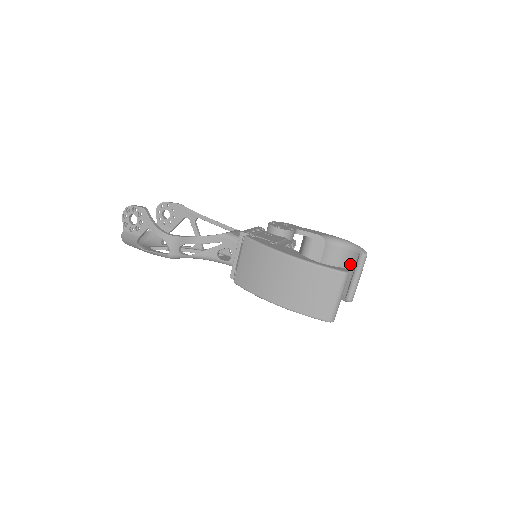
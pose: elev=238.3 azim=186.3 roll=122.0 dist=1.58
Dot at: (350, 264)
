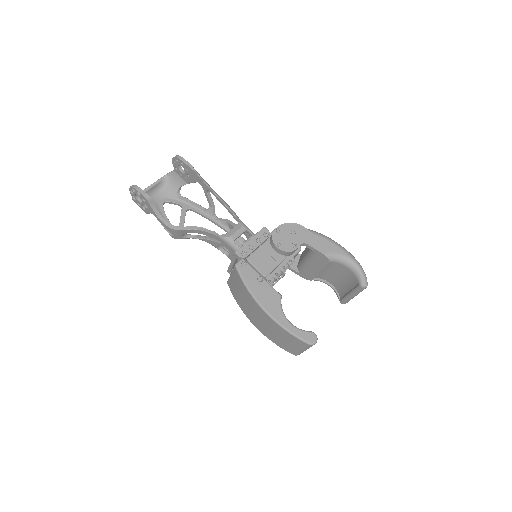
Dot at: (351, 281)
